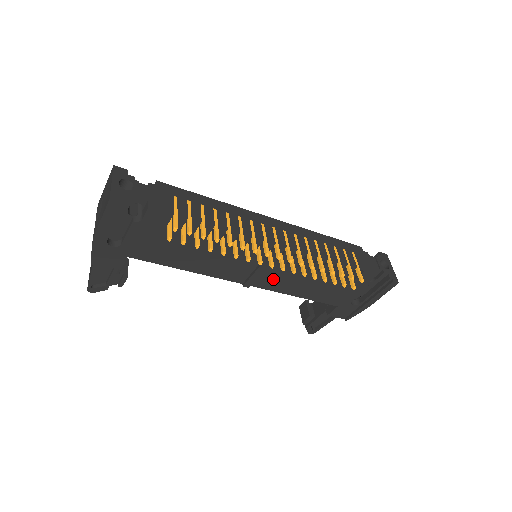
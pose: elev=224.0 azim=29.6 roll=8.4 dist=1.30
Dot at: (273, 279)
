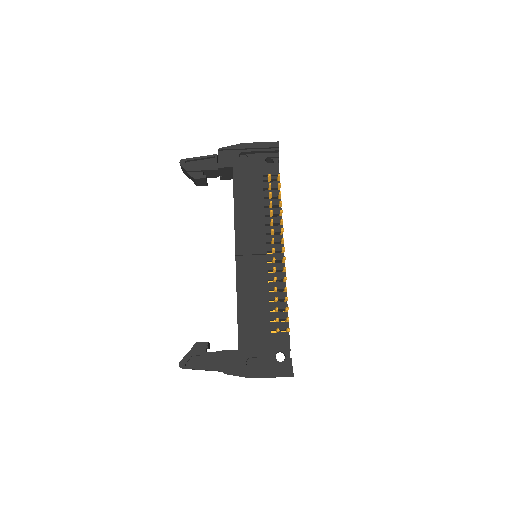
Dot at: (250, 270)
